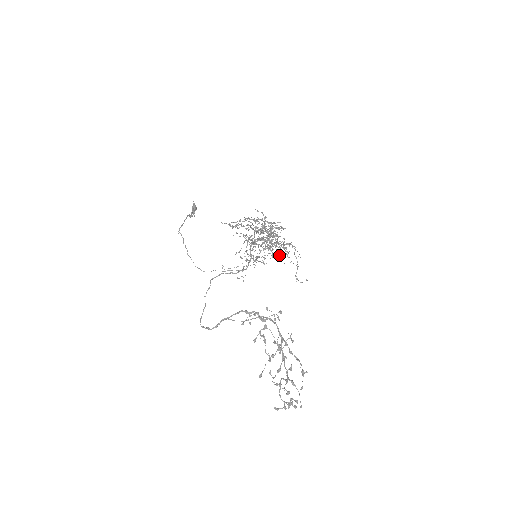
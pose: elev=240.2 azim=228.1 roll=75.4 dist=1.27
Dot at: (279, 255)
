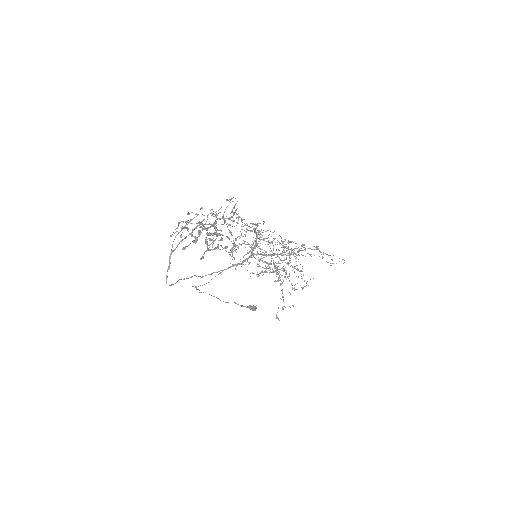
Dot at: occluded
